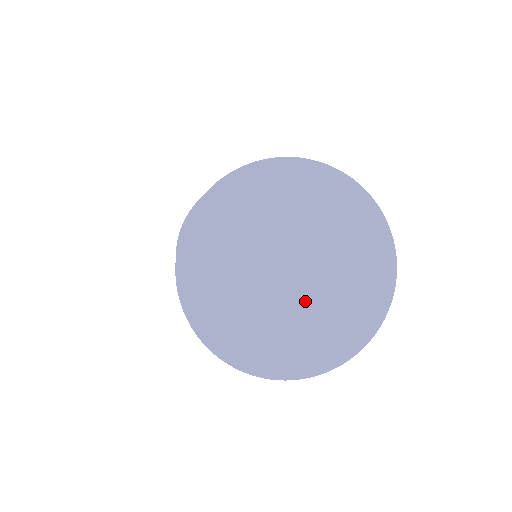
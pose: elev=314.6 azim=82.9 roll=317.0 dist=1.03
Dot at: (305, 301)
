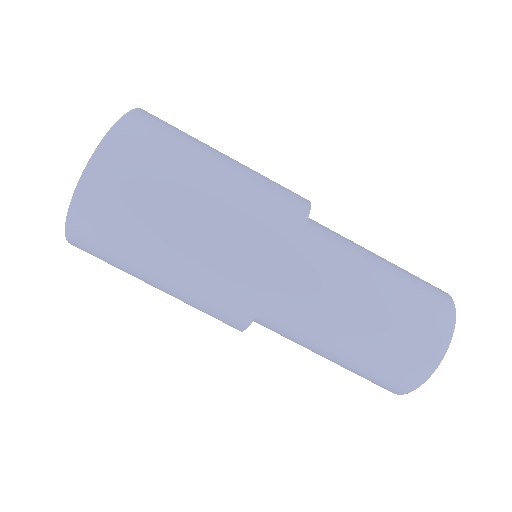
Dot at: occluded
